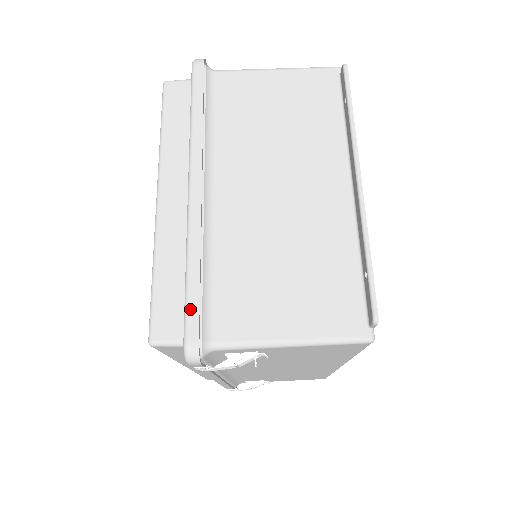
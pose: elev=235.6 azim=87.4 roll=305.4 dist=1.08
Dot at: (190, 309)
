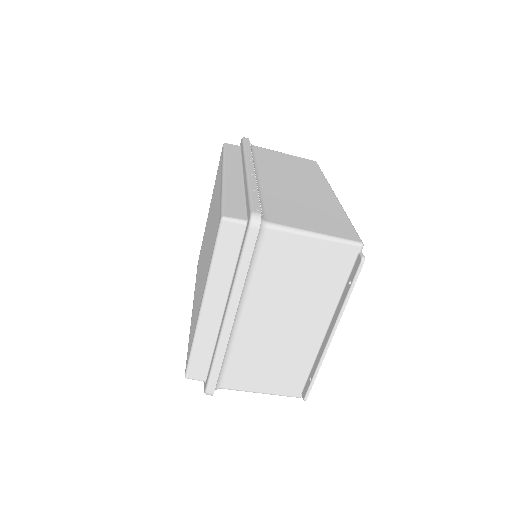
Dot at: (212, 379)
